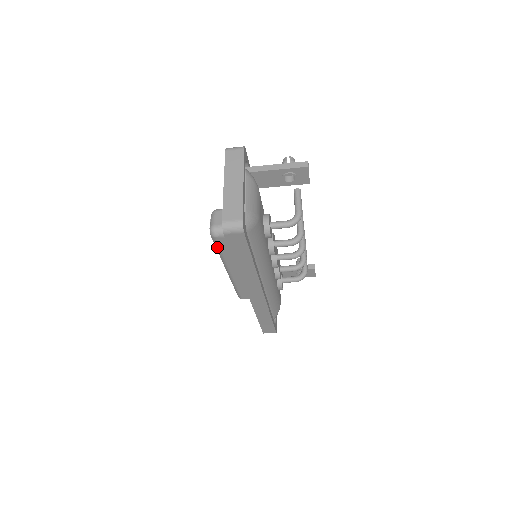
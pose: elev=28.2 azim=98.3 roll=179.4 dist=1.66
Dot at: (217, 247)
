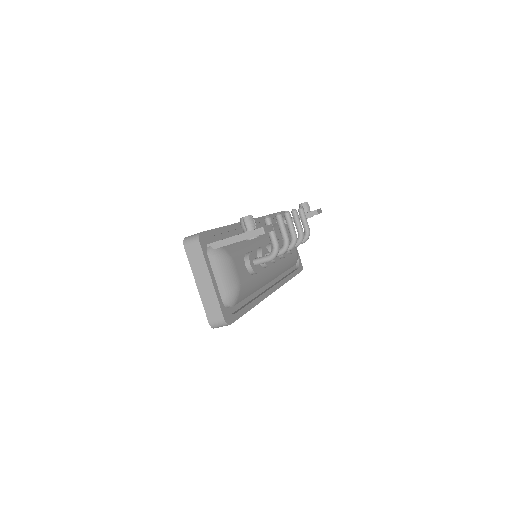
Dot at: occluded
